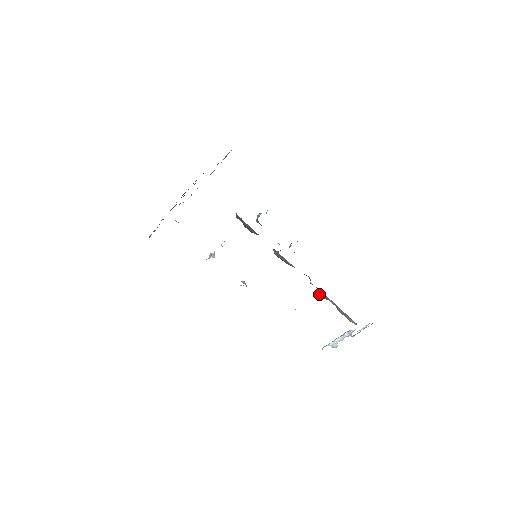
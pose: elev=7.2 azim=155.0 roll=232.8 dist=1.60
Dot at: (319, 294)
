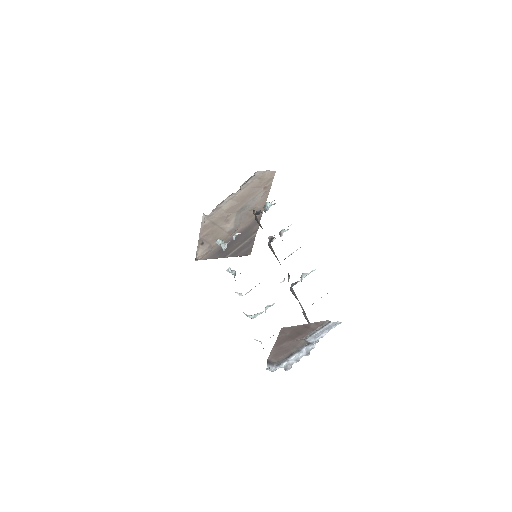
Dot at: (291, 291)
